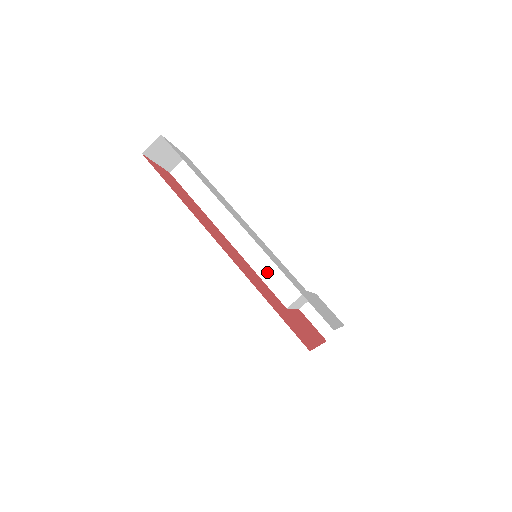
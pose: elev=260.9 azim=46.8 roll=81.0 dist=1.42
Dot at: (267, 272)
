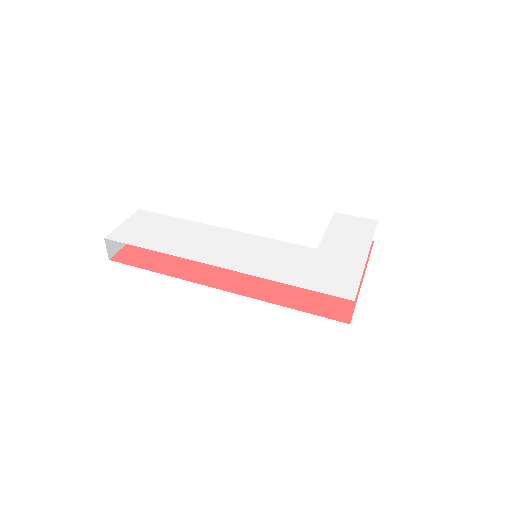
Dot at: occluded
